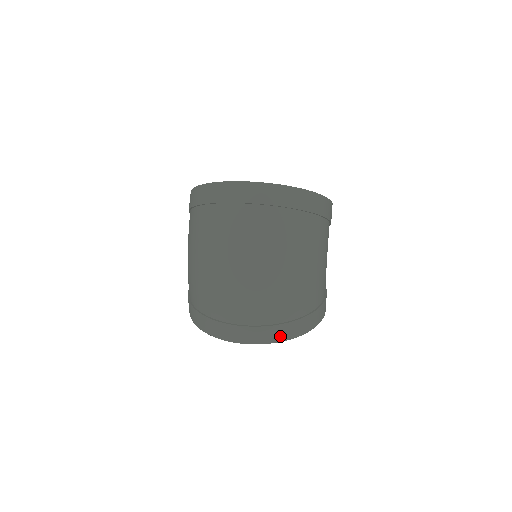
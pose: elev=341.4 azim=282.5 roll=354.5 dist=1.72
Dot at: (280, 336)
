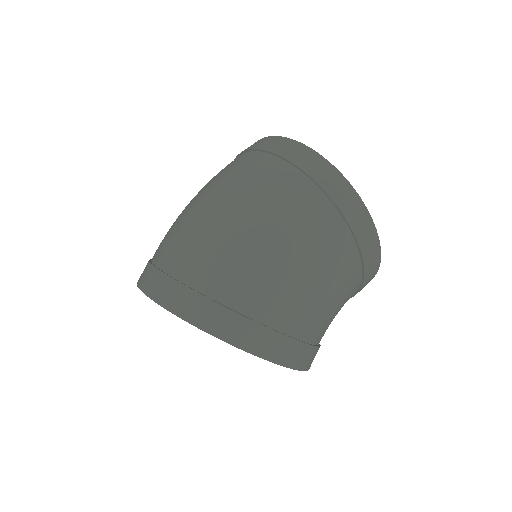
Dot at: (187, 310)
